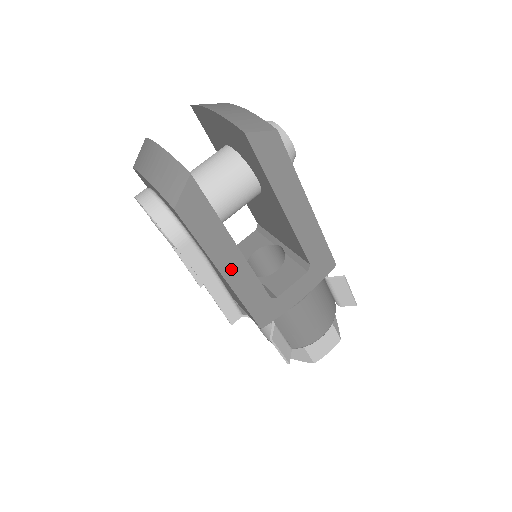
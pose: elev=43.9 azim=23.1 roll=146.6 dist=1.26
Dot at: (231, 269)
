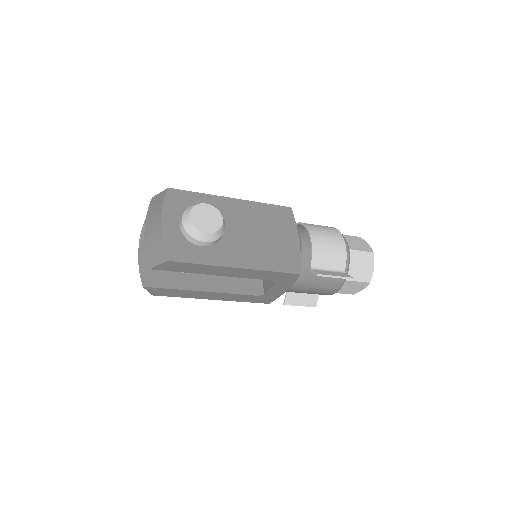
Dot at: (214, 297)
